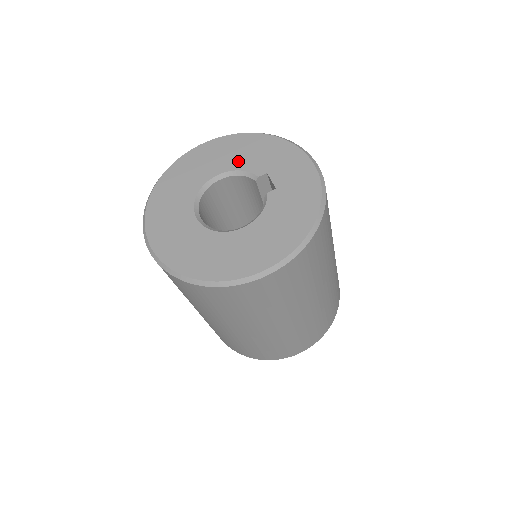
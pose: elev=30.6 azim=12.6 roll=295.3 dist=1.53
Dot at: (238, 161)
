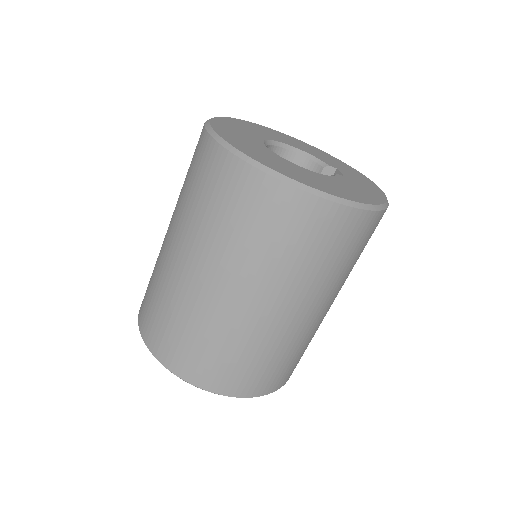
Dot at: (311, 152)
